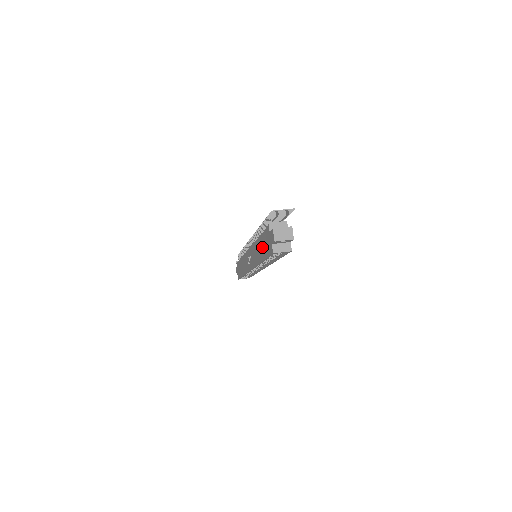
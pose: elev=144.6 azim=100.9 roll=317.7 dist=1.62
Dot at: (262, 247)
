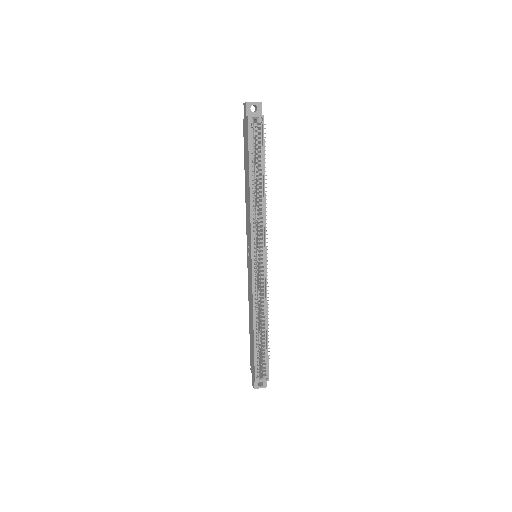
Dot at: (246, 165)
